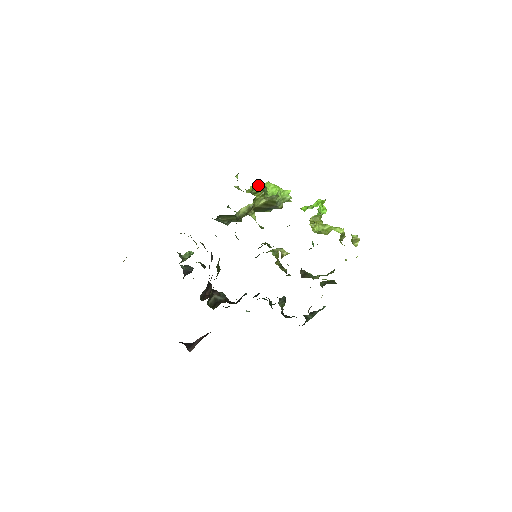
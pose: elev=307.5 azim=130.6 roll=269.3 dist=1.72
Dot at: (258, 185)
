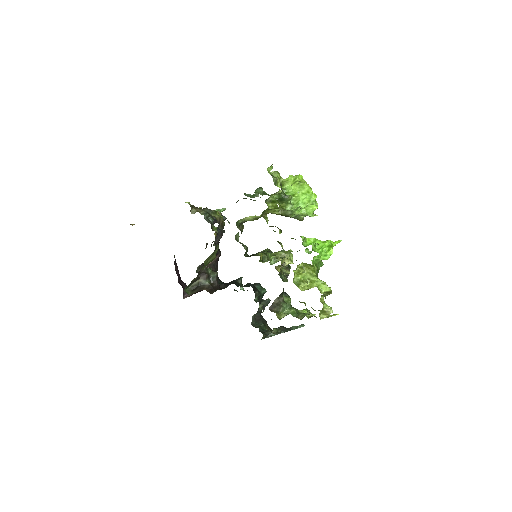
Dot at: (279, 193)
